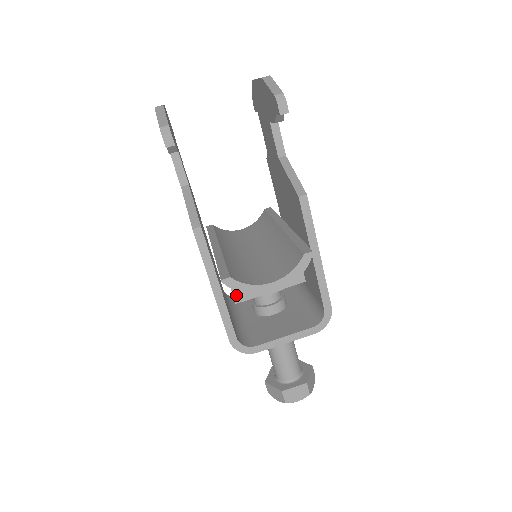
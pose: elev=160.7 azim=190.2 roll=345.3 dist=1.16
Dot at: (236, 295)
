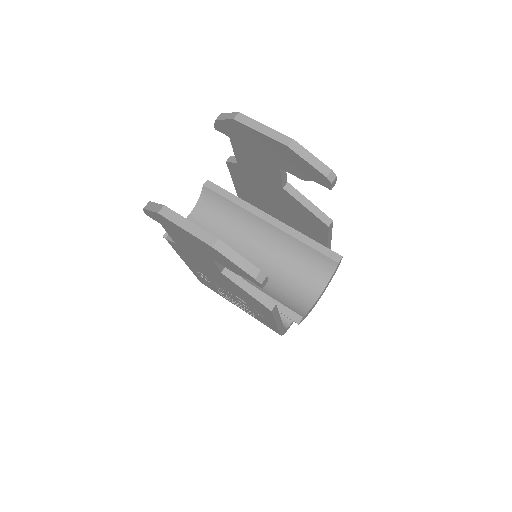
Dot at: occluded
